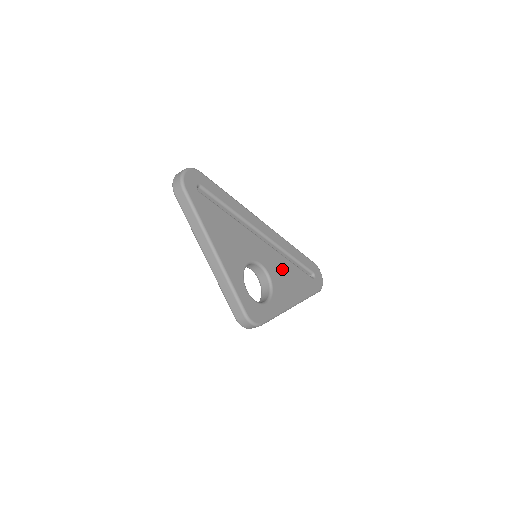
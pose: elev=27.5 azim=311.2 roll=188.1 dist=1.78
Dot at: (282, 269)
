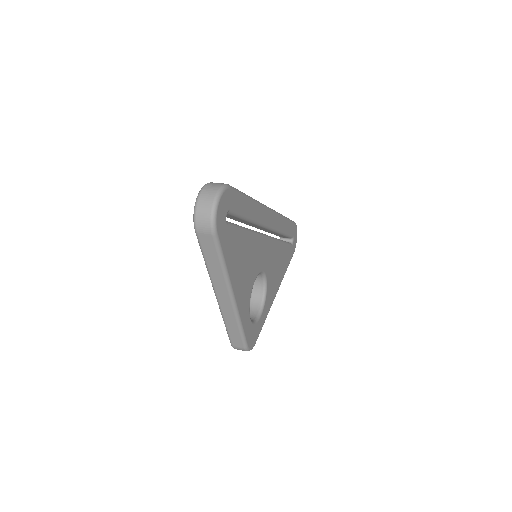
Dot at: (275, 259)
